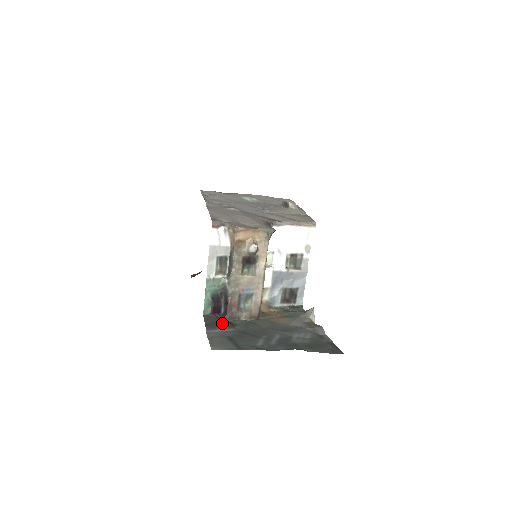
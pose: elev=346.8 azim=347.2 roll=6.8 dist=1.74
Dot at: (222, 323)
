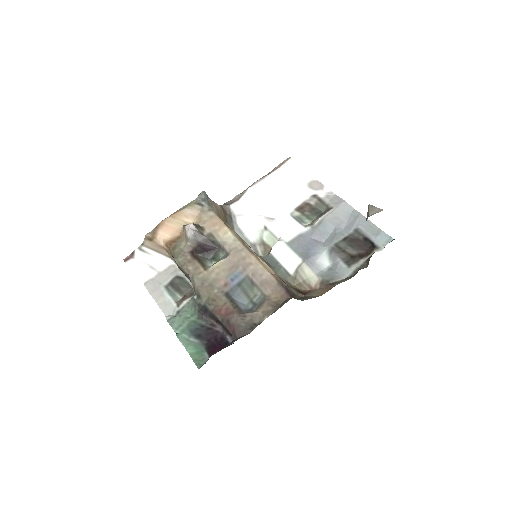
Dot at: occluded
